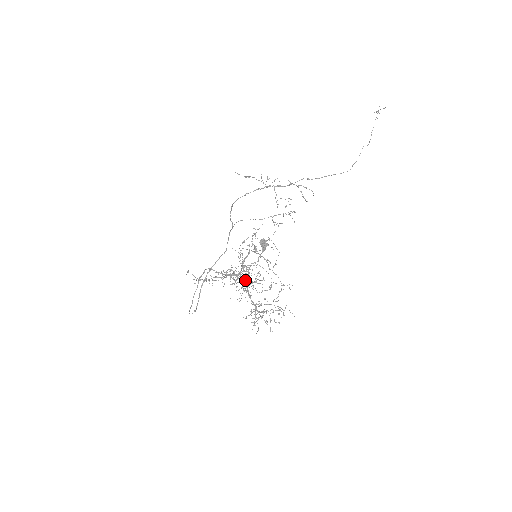
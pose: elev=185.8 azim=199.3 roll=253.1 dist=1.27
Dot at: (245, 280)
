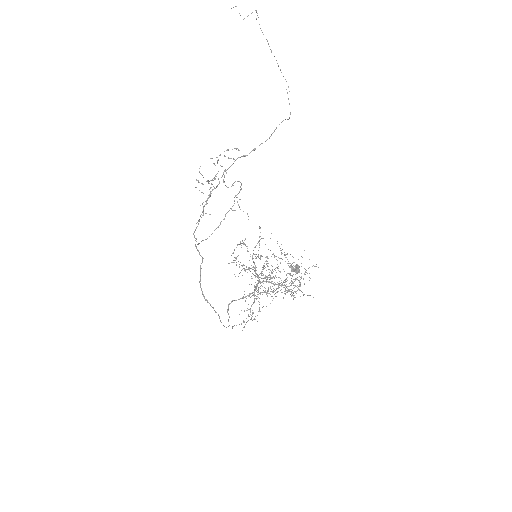
Dot at: occluded
